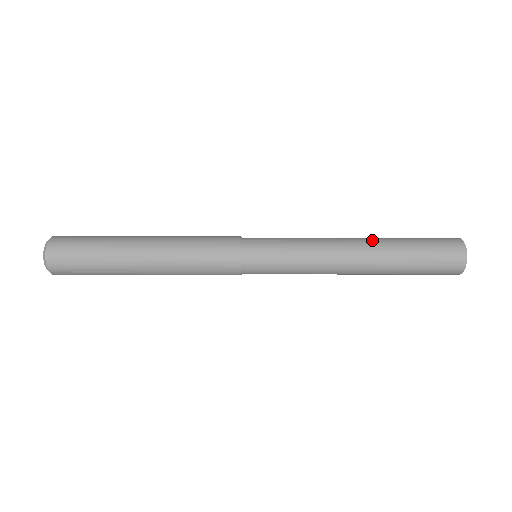
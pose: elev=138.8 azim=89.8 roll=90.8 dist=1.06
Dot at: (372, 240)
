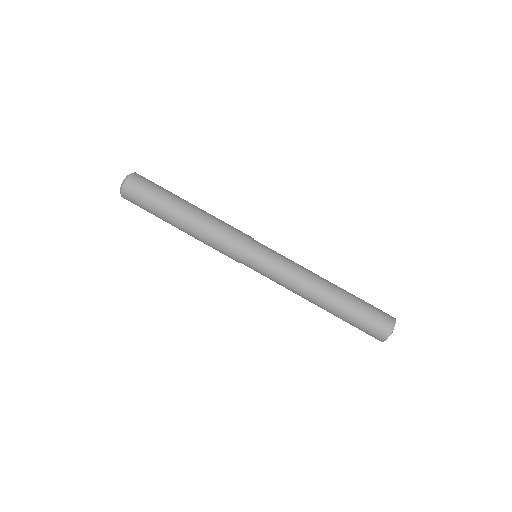
Dot at: (334, 292)
